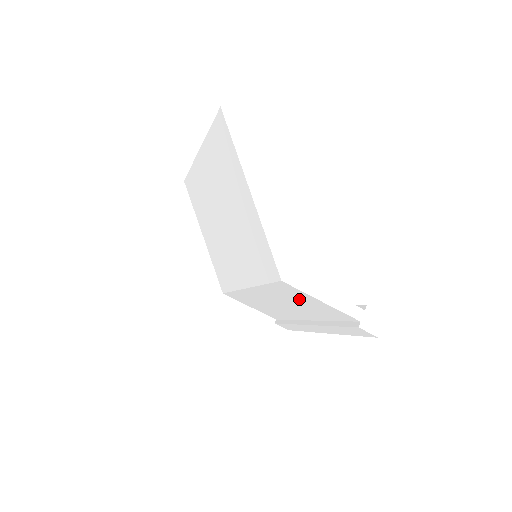
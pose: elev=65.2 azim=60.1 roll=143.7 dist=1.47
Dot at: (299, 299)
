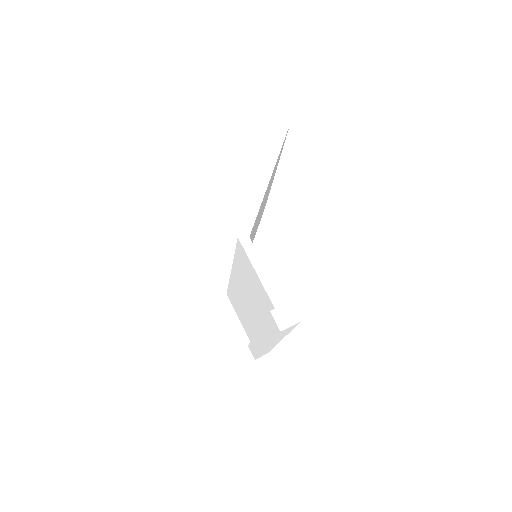
Dot at: (249, 276)
